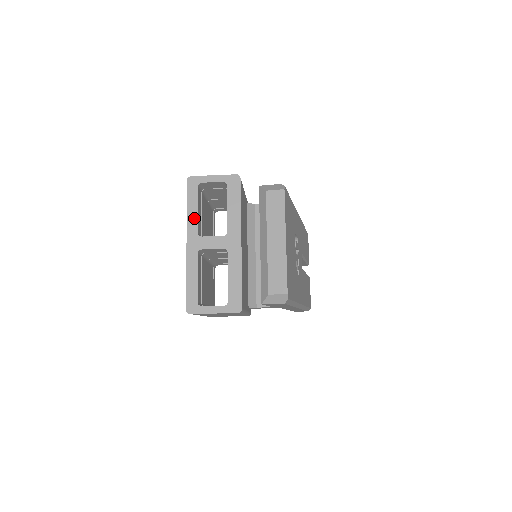
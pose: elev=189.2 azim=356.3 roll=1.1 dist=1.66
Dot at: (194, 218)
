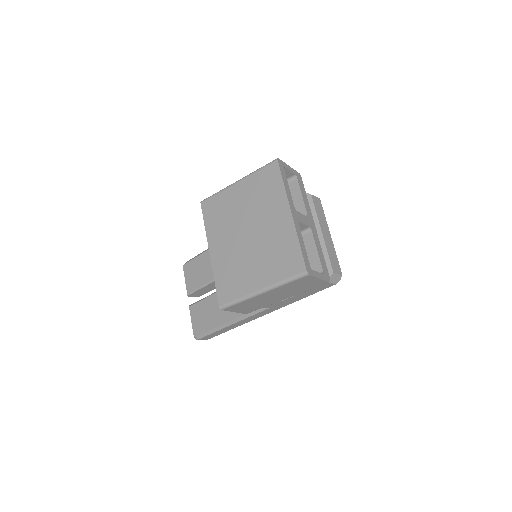
Dot at: (289, 193)
